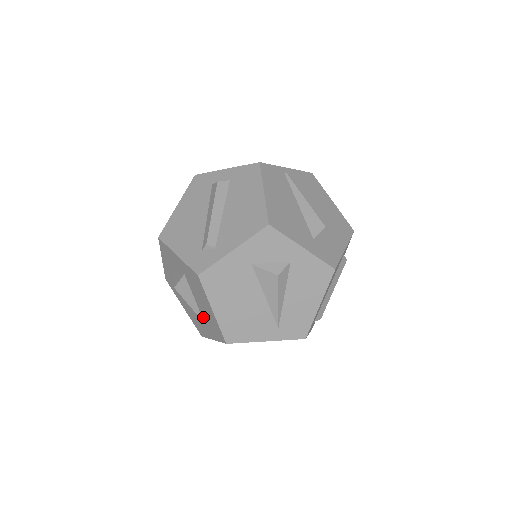
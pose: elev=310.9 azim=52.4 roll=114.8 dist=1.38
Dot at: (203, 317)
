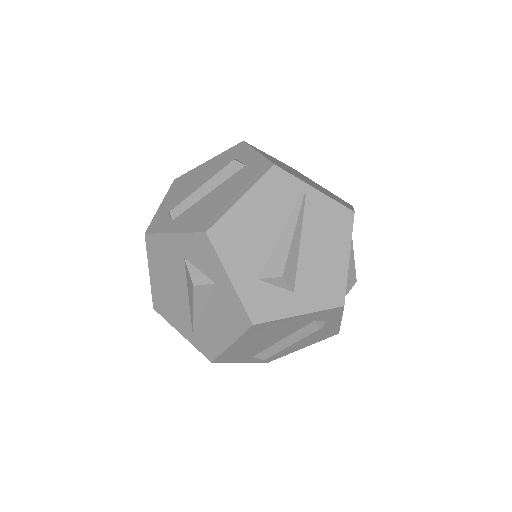
Dot at: occluded
